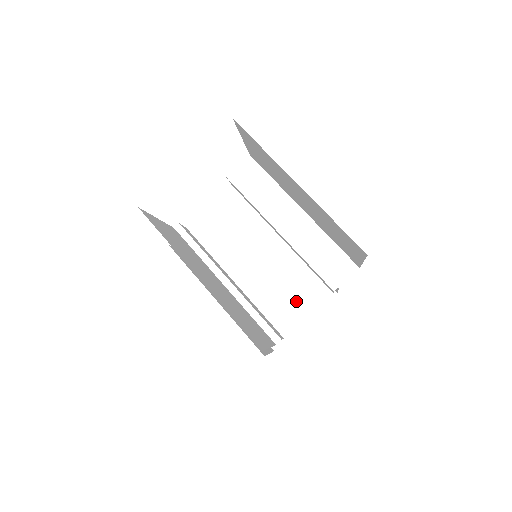
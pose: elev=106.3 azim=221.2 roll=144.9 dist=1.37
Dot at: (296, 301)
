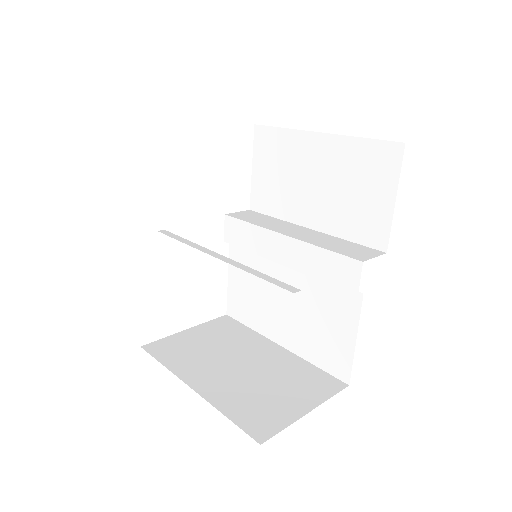
Dot at: (291, 390)
